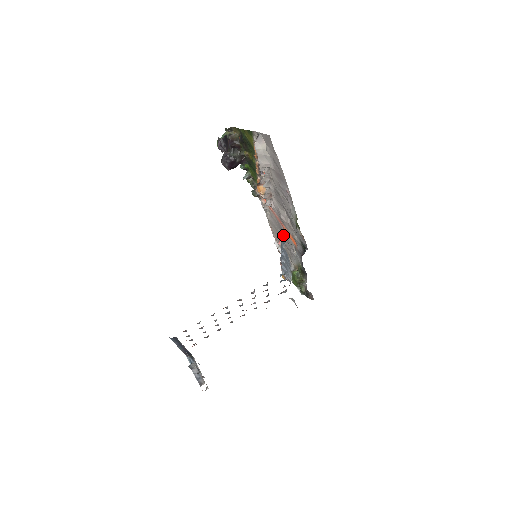
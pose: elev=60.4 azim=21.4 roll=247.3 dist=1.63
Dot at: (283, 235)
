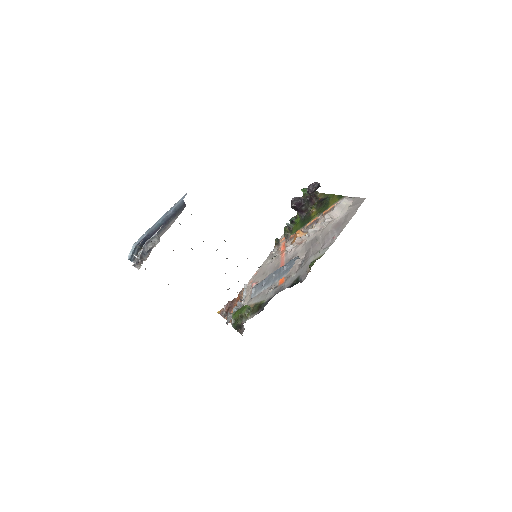
Dot at: occluded
